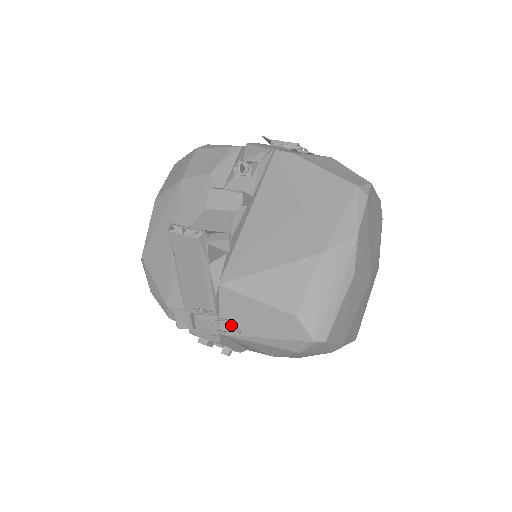
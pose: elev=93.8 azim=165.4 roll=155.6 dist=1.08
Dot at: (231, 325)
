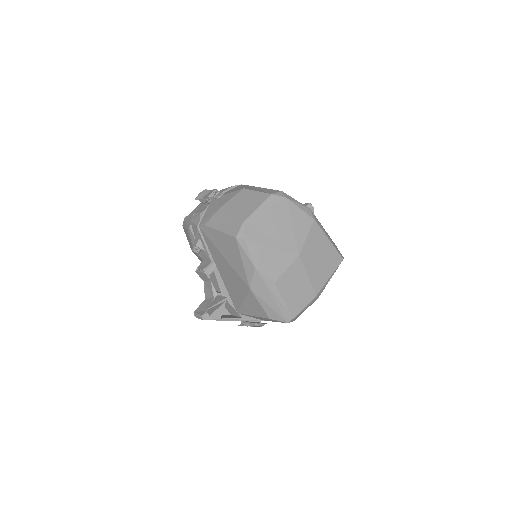
Dot at: (260, 324)
